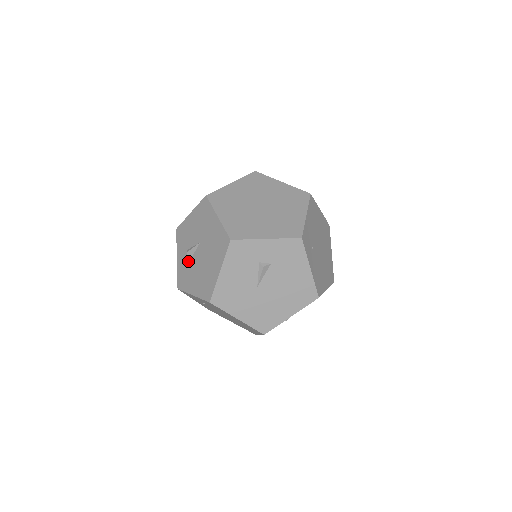
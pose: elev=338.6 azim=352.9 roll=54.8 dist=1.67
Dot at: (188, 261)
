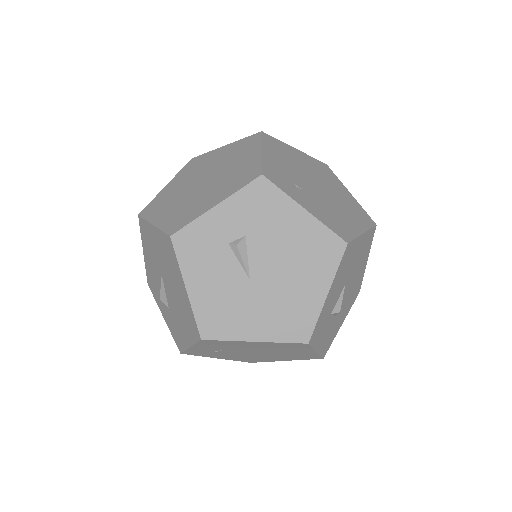
Dot at: (168, 309)
